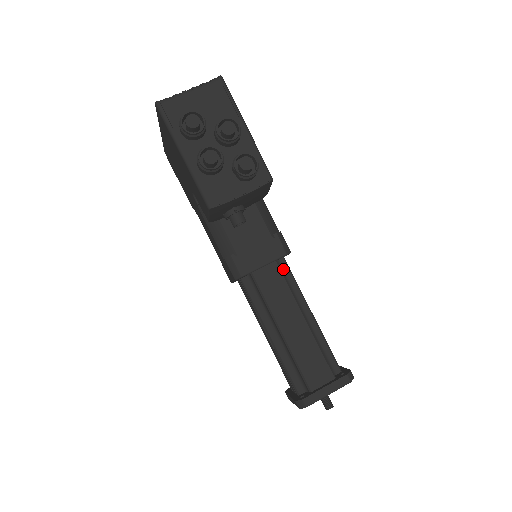
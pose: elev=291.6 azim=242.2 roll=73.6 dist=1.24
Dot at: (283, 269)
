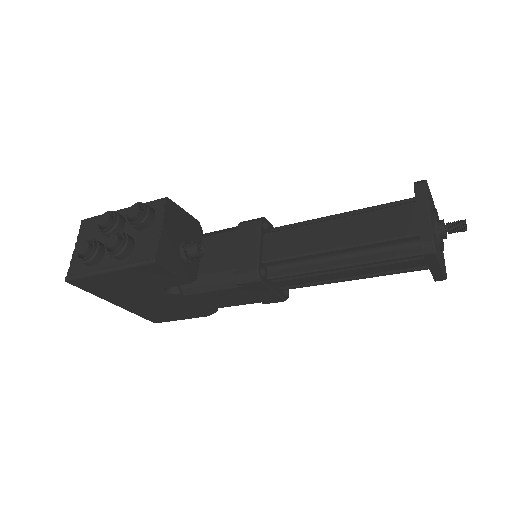
Dot at: occluded
